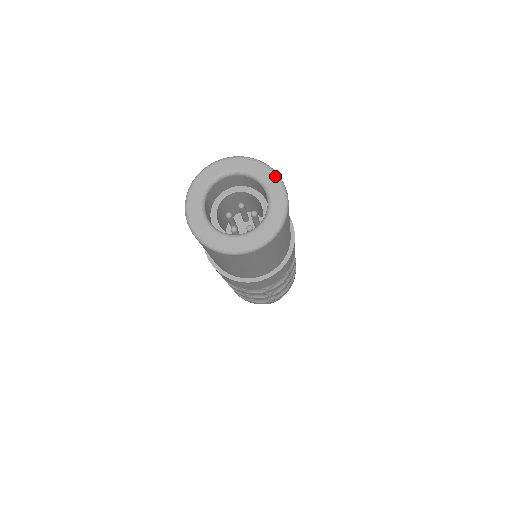
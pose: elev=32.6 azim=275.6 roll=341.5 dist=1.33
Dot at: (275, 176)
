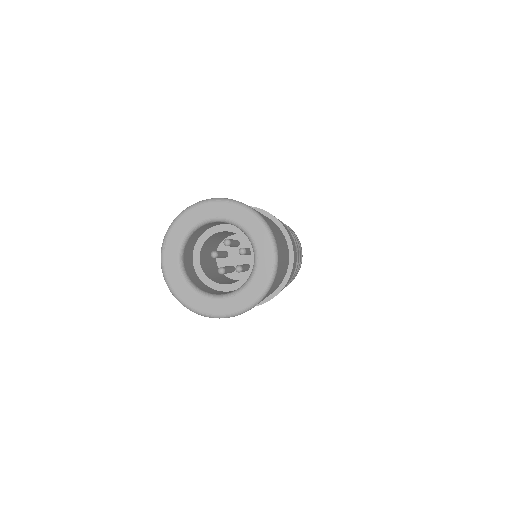
Dot at: (260, 223)
